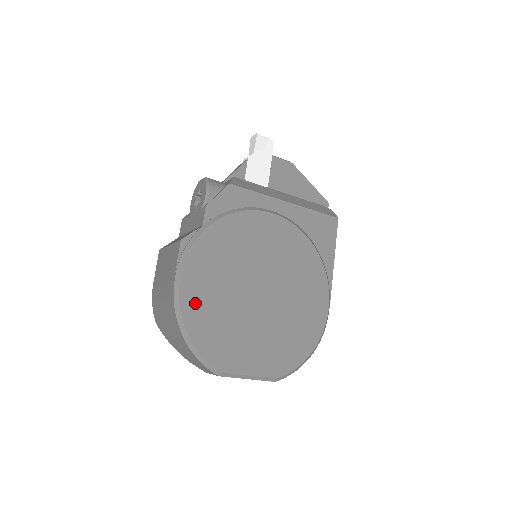
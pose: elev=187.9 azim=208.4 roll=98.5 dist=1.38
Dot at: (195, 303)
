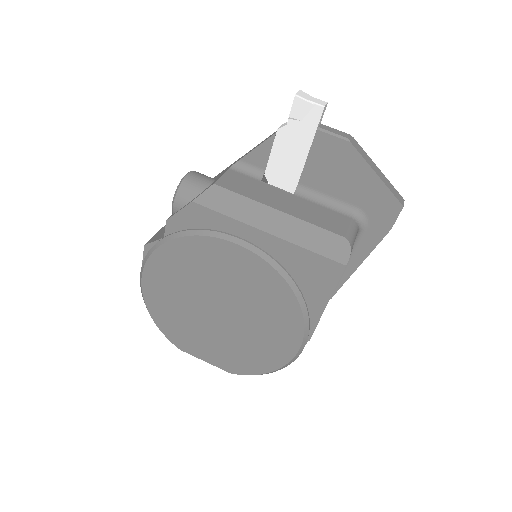
Dot at: (156, 298)
